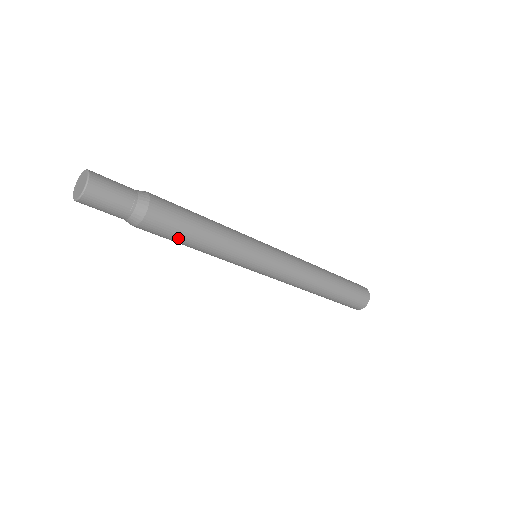
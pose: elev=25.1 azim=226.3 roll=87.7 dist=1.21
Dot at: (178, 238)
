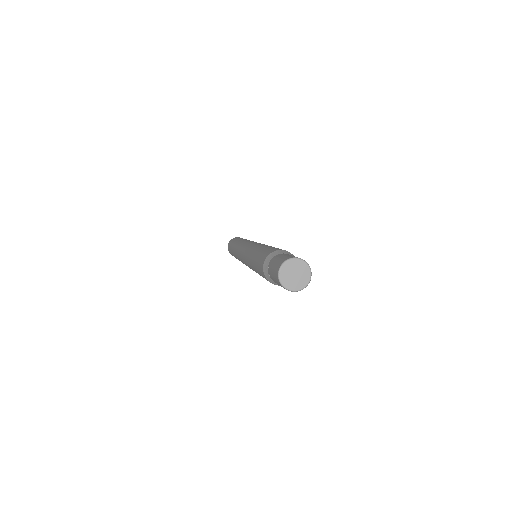
Dot at: occluded
